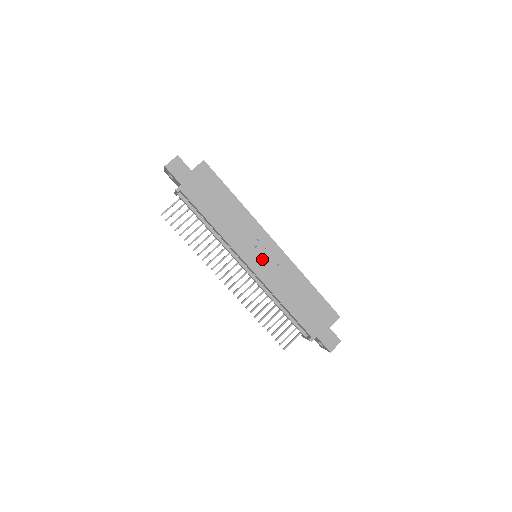
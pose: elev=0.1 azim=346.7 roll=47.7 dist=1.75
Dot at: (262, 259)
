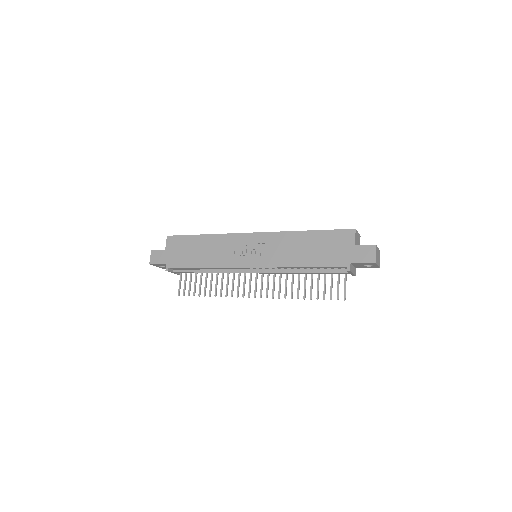
Dot at: (255, 253)
